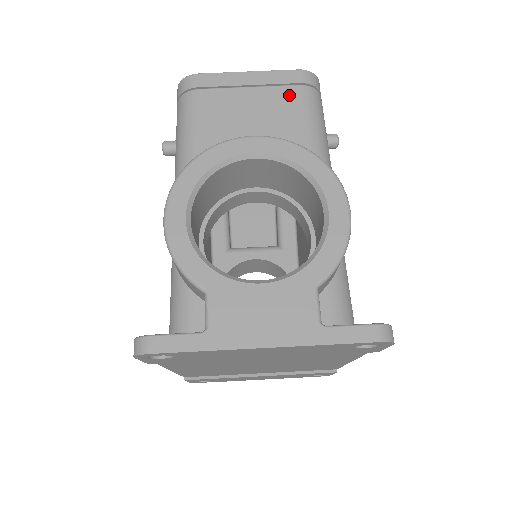
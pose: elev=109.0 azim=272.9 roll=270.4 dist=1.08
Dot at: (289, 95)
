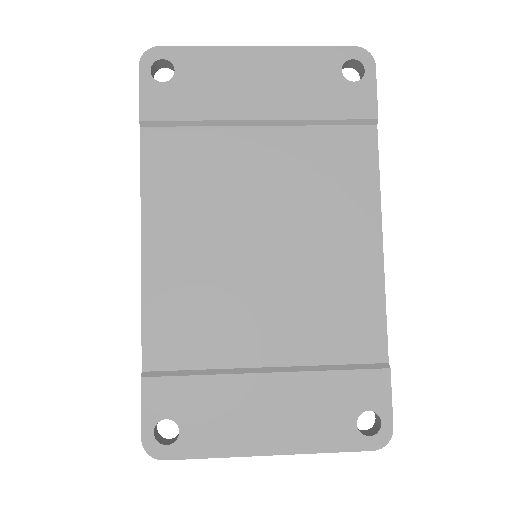
Dot at: occluded
